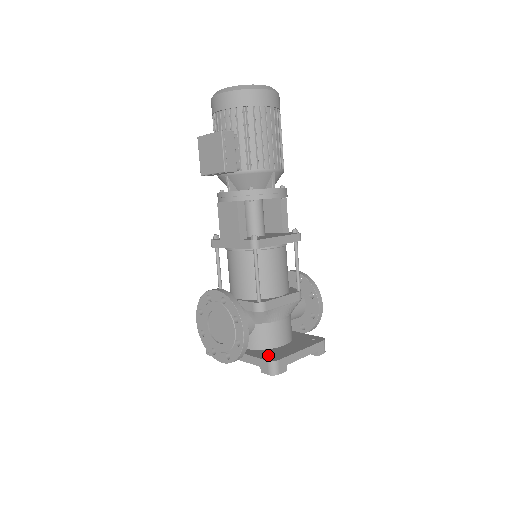
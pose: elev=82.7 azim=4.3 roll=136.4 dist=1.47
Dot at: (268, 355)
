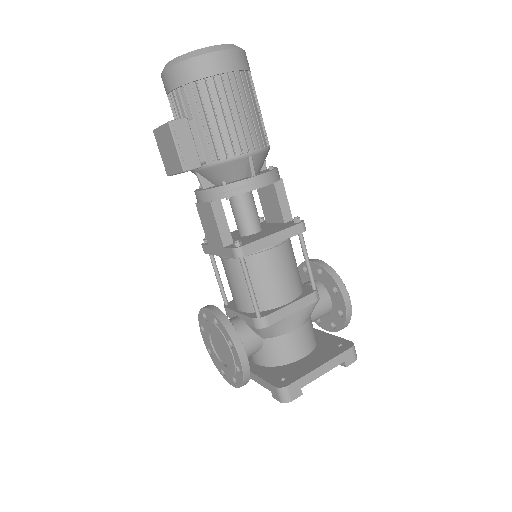
Dot at: (279, 377)
